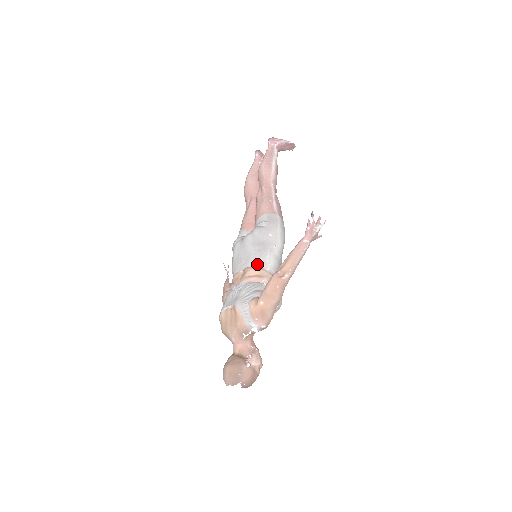
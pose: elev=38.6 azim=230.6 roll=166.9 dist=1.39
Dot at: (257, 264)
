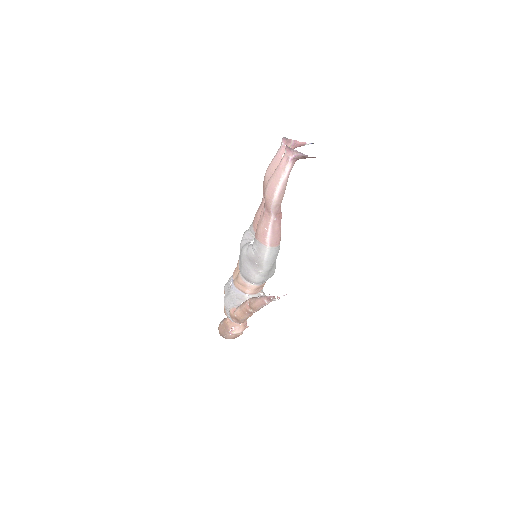
Dot at: (244, 278)
